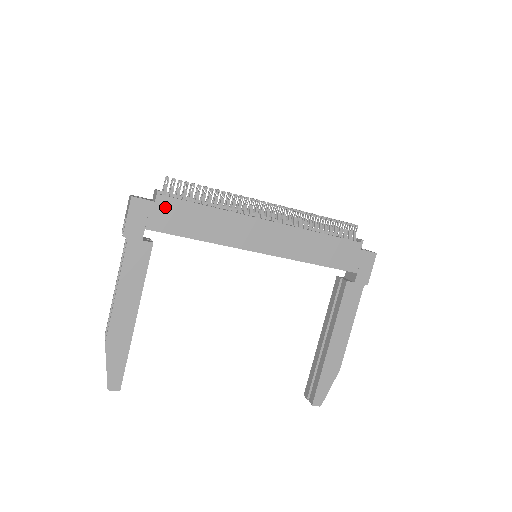
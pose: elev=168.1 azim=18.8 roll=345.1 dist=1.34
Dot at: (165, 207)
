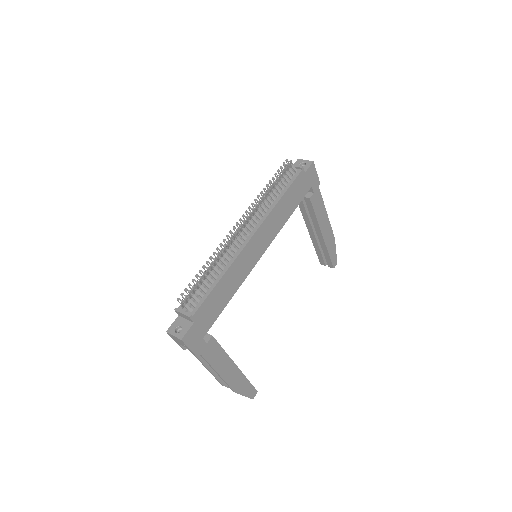
Dot at: (201, 316)
